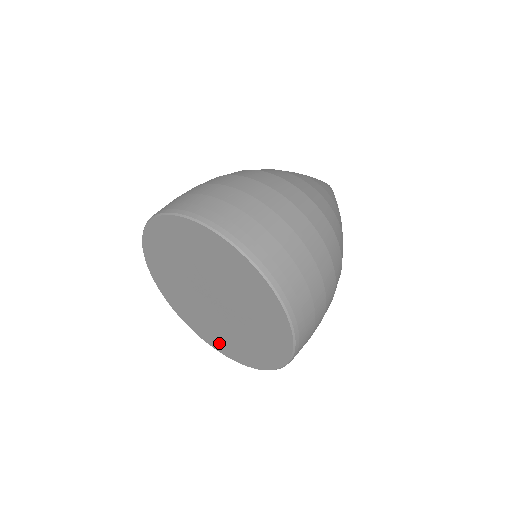
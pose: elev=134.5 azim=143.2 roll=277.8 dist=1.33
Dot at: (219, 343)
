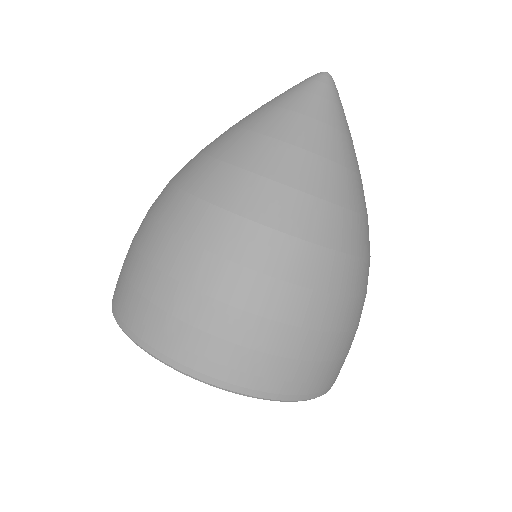
Dot at: occluded
